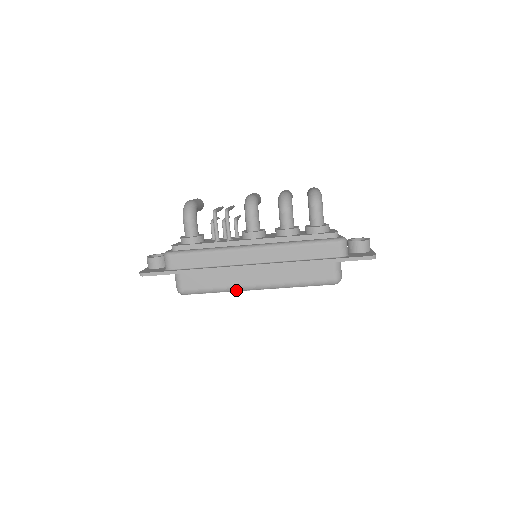
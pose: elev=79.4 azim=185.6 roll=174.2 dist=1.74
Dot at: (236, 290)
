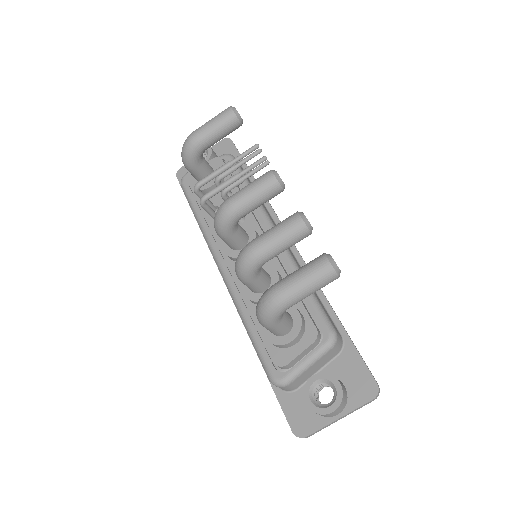
Dot at: occluded
